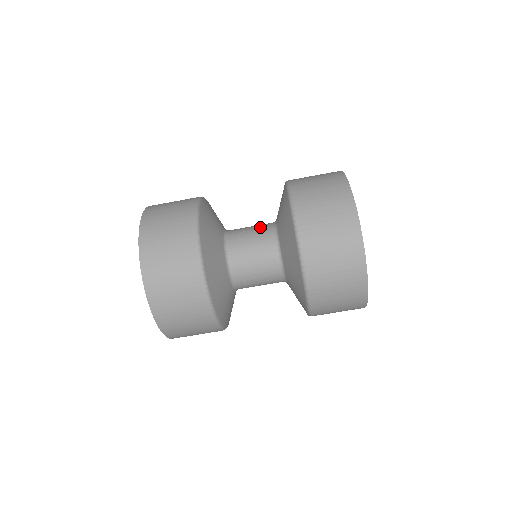
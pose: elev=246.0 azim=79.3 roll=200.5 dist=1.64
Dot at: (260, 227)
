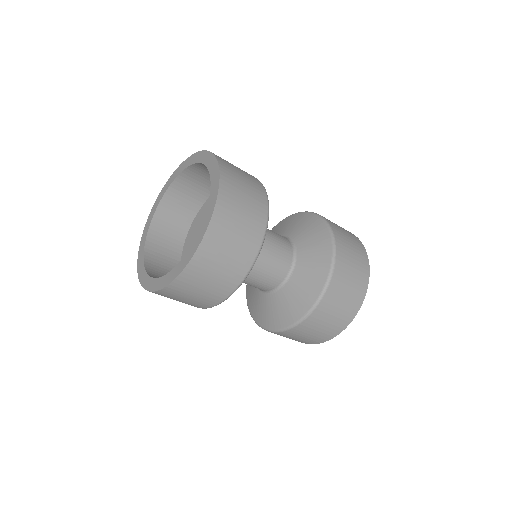
Dot at: (280, 235)
